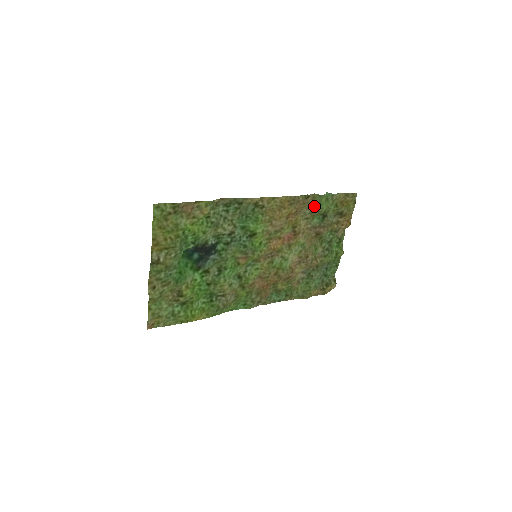
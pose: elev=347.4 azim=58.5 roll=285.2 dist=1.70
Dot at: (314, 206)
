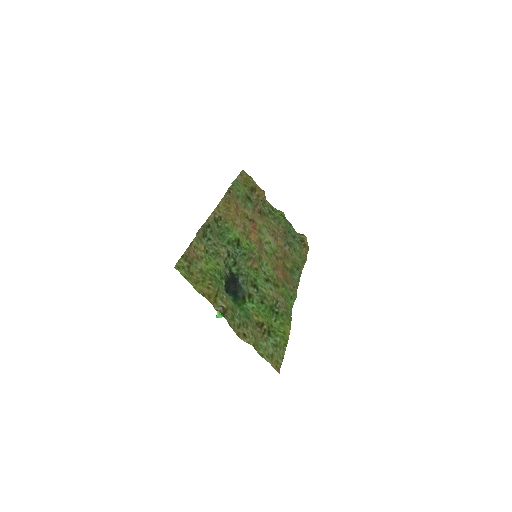
Dot at: (238, 195)
